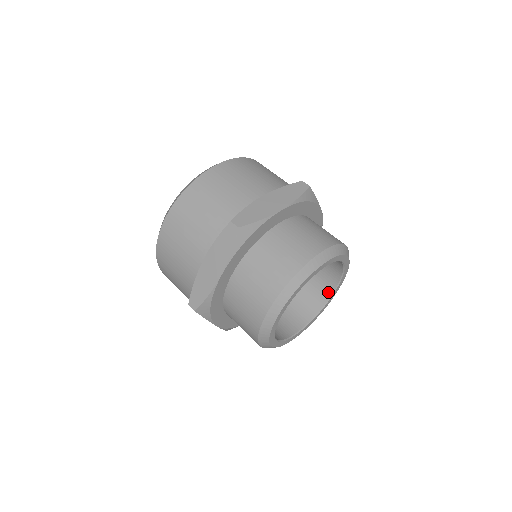
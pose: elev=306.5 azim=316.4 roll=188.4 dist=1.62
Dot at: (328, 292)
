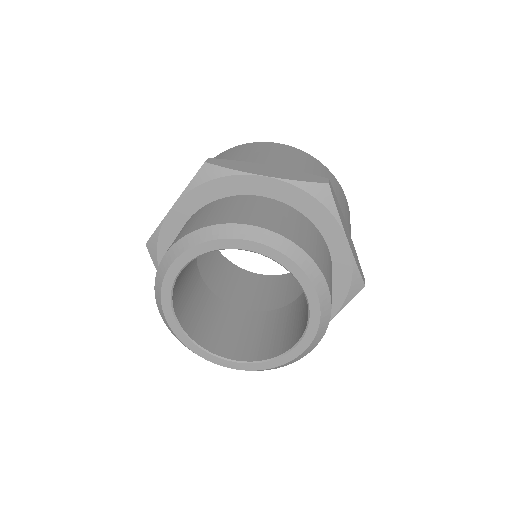
Dot at: (293, 342)
